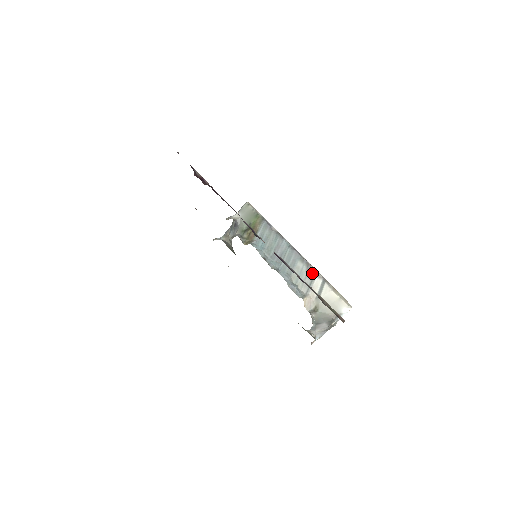
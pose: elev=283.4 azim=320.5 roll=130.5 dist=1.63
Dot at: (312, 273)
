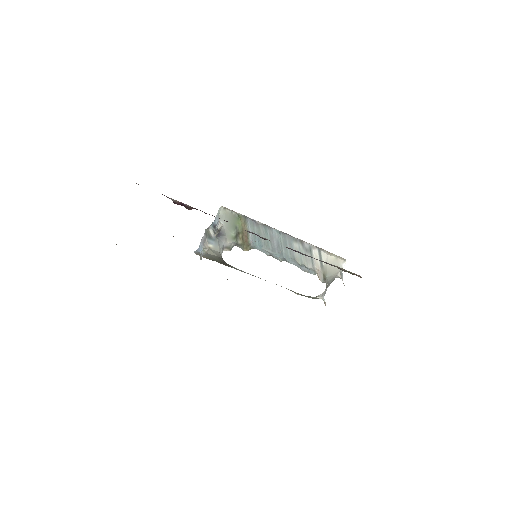
Dot at: (308, 248)
